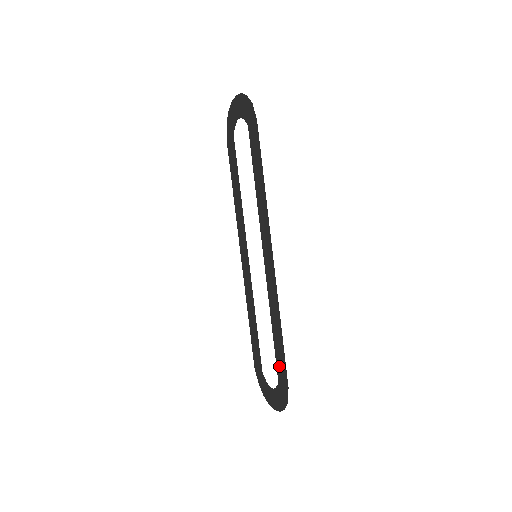
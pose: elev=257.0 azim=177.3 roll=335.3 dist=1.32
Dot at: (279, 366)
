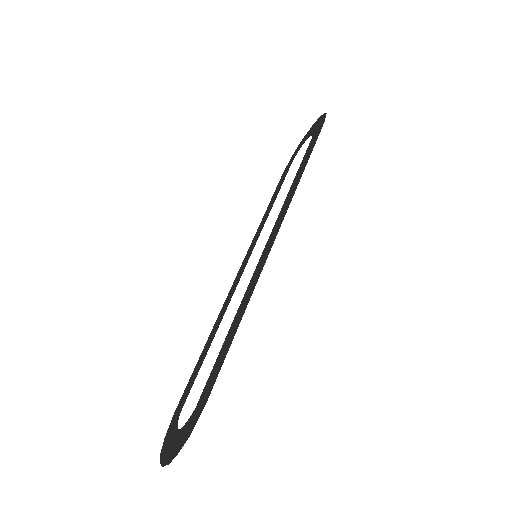
Dot at: (210, 379)
